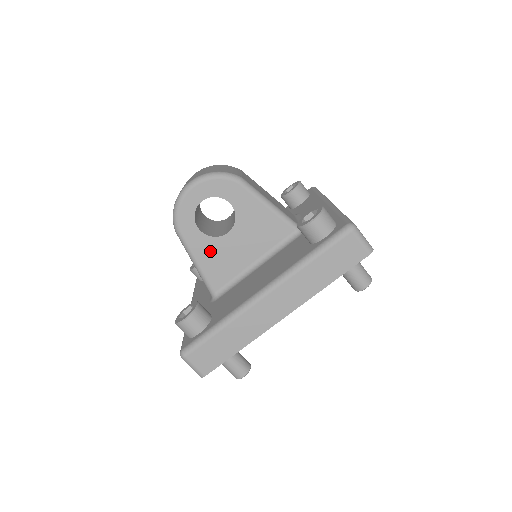
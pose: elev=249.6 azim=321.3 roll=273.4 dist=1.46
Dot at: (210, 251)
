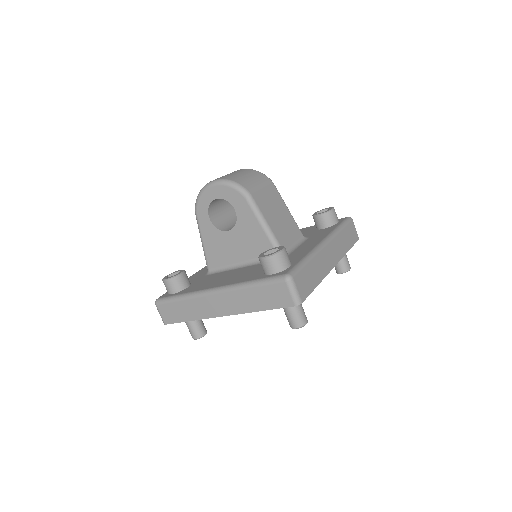
Dot at: (213, 238)
